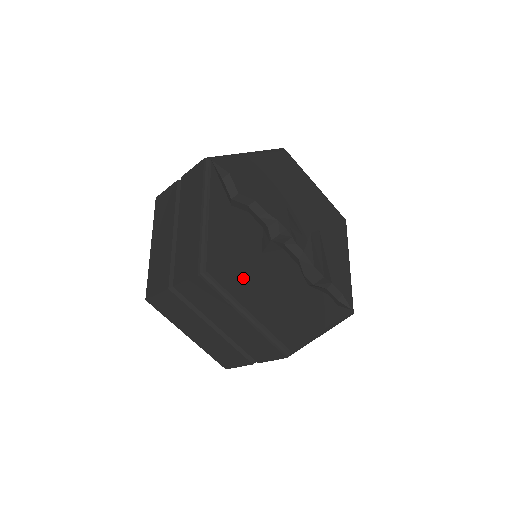
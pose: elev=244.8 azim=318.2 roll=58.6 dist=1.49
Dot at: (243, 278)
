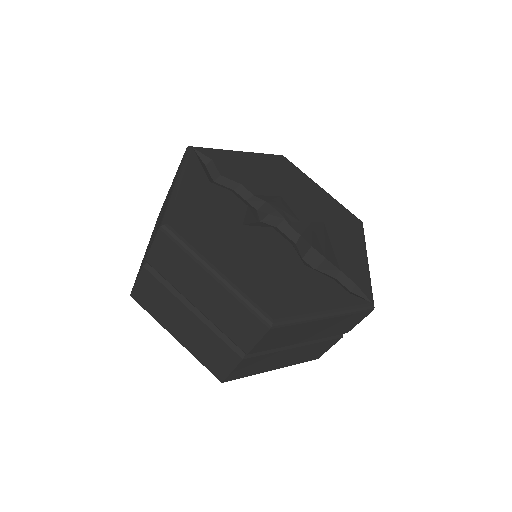
Dot at: (215, 240)
